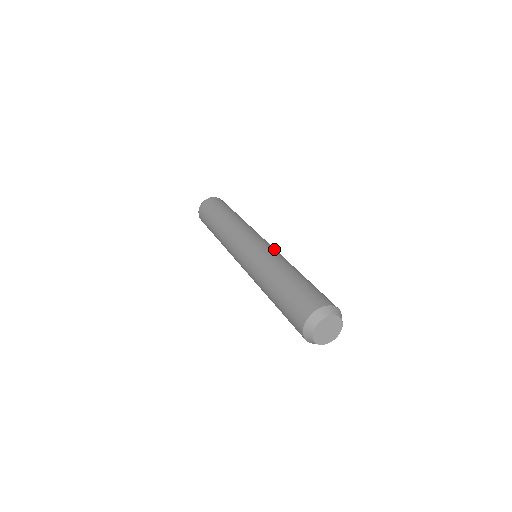
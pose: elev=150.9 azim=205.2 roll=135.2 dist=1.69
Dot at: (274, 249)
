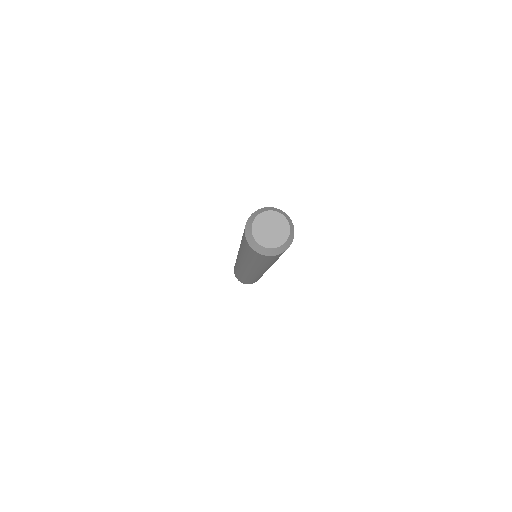
Dot at: occluded
